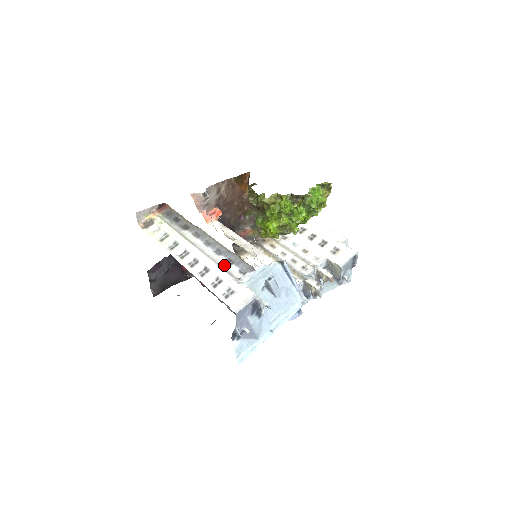
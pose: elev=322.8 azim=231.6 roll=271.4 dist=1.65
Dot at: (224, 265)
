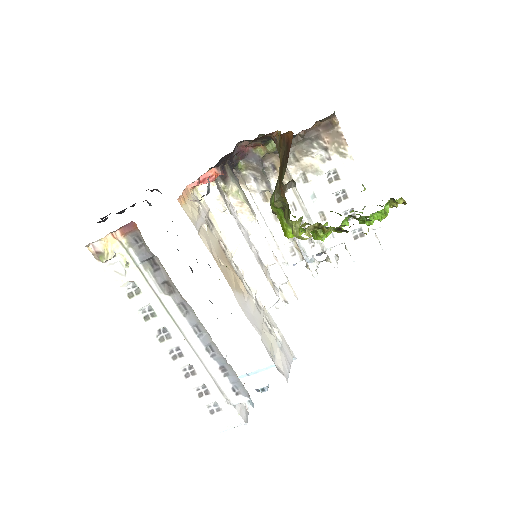
Dot at: (215, 376)
